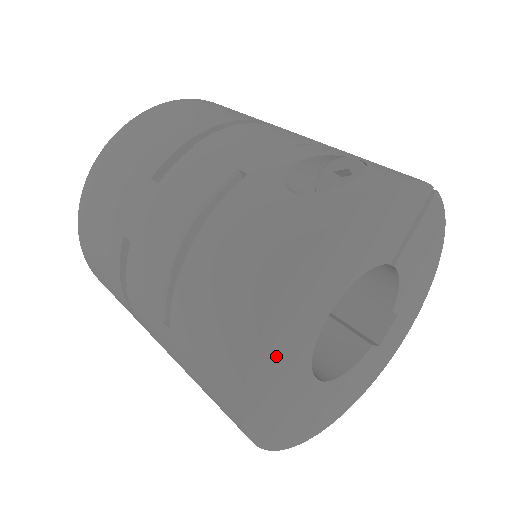
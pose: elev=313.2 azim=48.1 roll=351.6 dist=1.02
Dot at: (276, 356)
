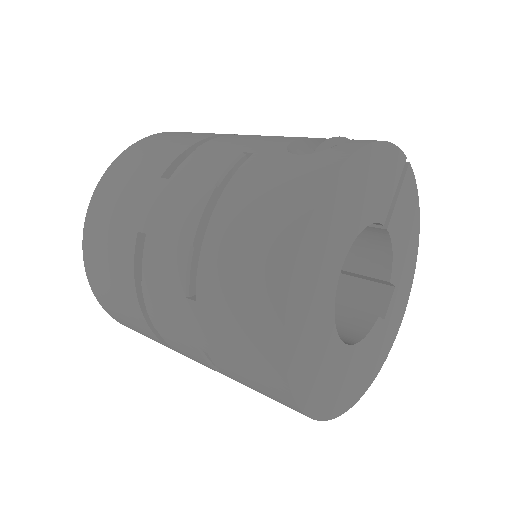
Dot at: (308, 291)
